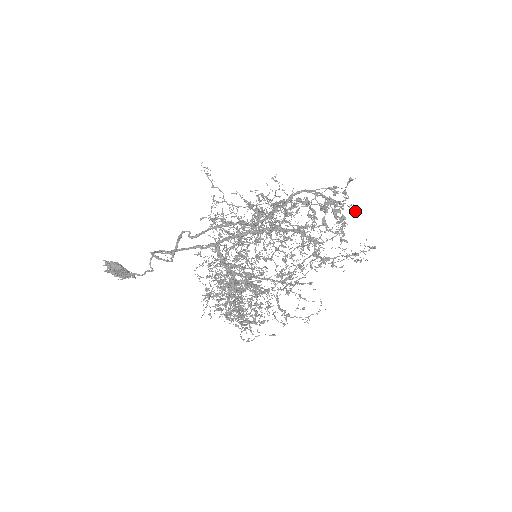
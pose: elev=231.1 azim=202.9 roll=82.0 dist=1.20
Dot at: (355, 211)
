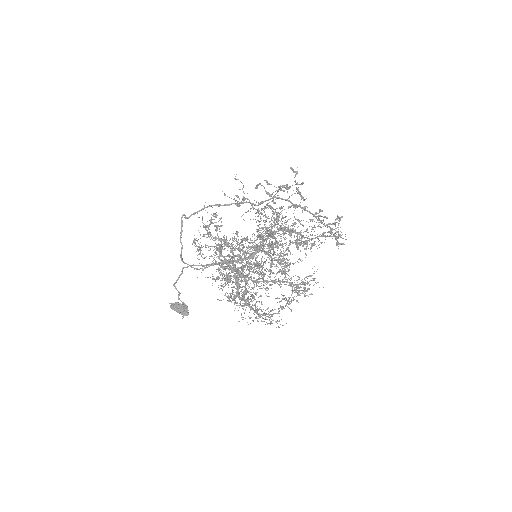
Dot at: (300, 184)
